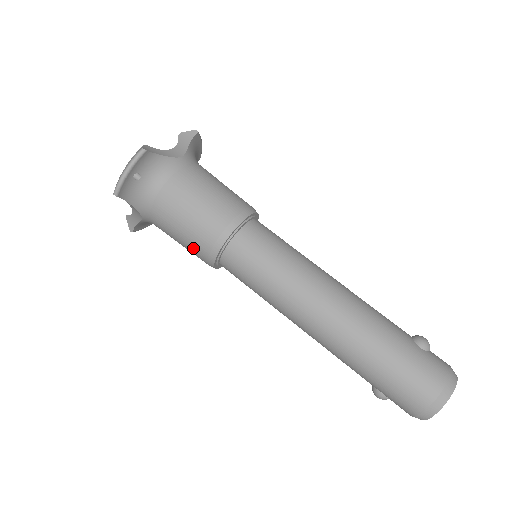
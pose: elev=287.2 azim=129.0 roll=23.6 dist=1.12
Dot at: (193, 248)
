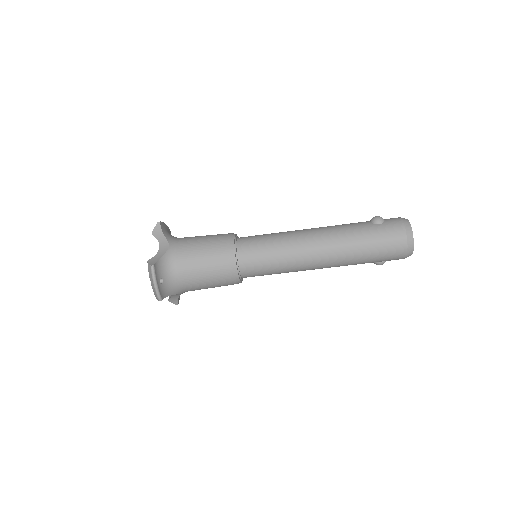
Dot at: (222, 285)
